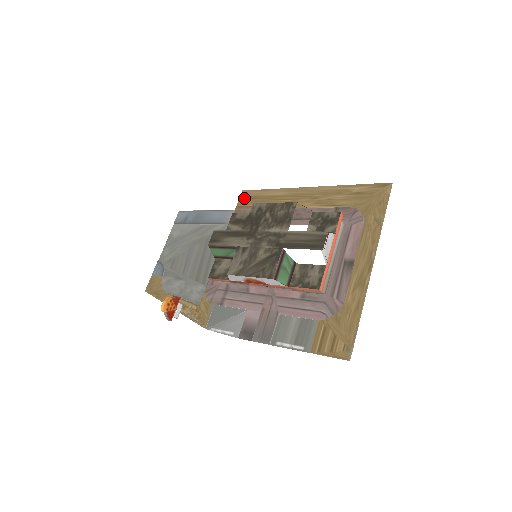
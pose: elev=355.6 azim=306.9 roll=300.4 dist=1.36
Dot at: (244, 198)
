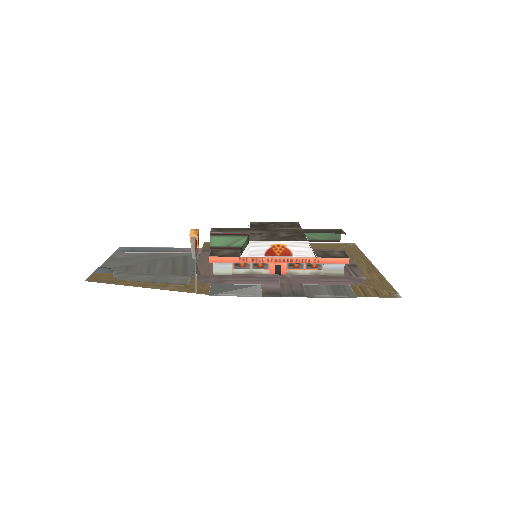
Dot at: occluded
